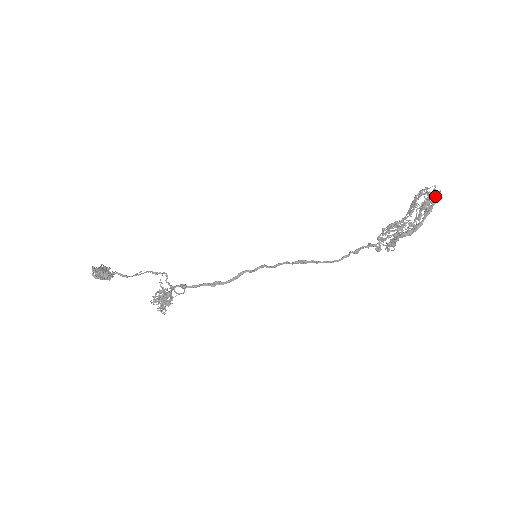
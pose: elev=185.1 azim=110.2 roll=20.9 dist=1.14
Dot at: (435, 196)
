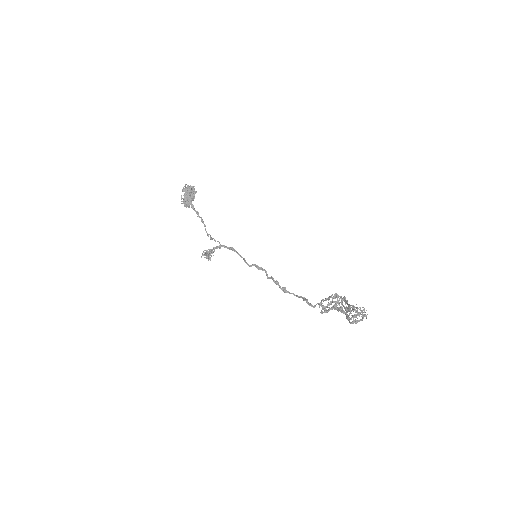
Dot at: (362, 316)
